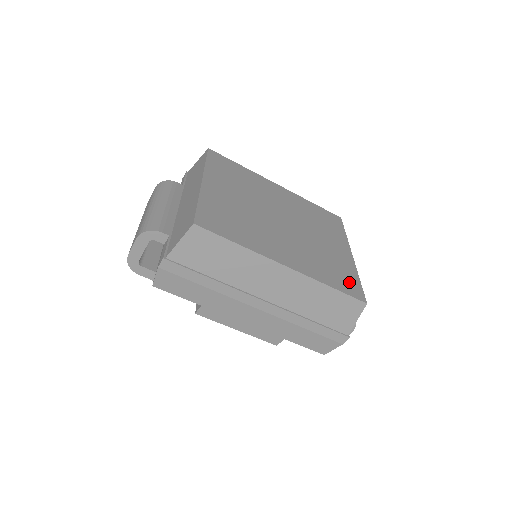
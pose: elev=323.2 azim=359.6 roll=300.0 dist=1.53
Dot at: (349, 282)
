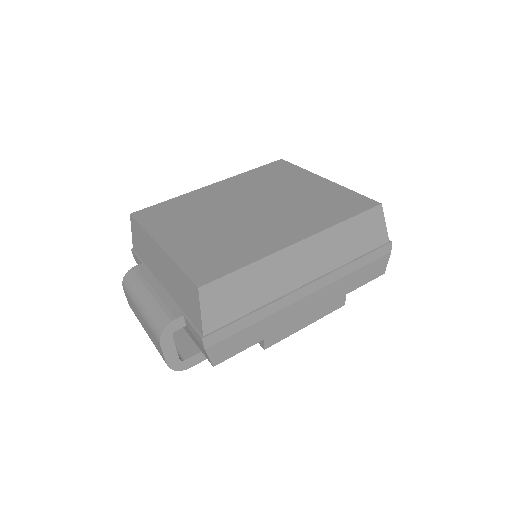
Dot at: (350, 202)
